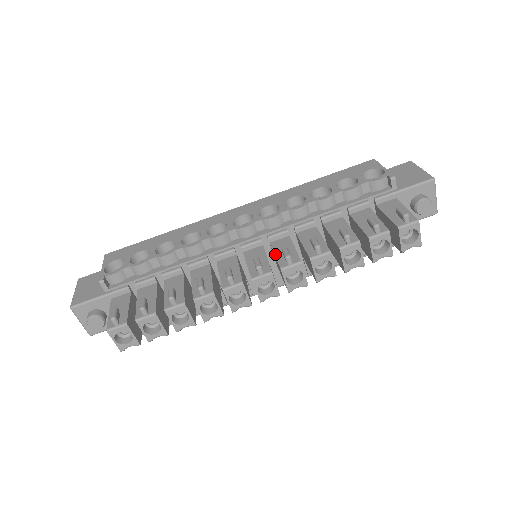
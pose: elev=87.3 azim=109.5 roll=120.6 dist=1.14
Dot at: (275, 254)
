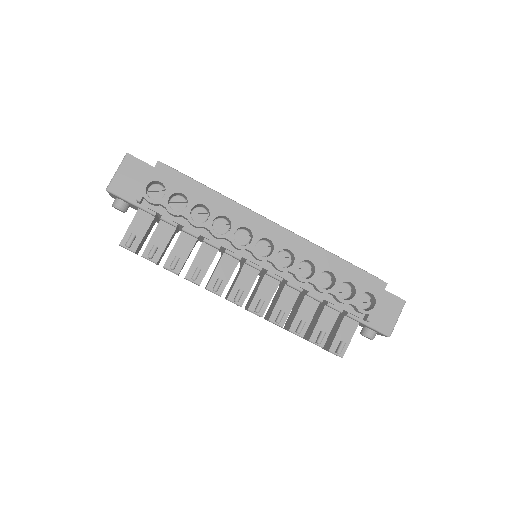
Dot at: (257, 291)
